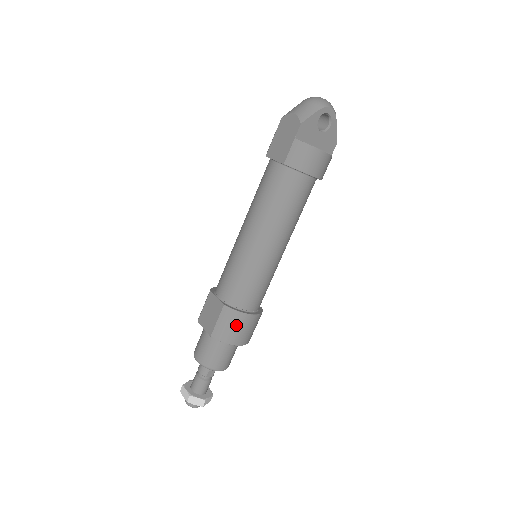
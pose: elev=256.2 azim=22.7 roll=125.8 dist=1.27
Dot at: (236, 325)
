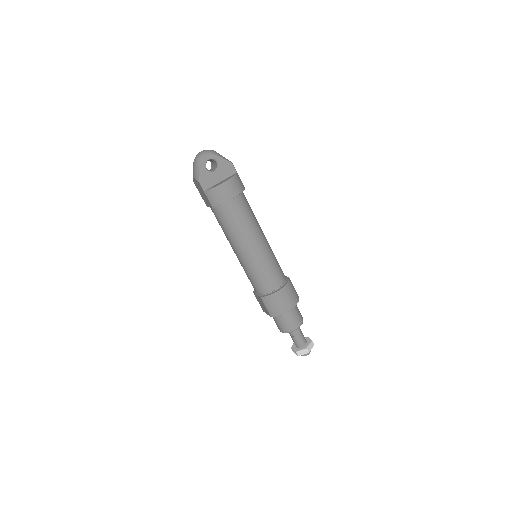
Dot at: (276, 302)
